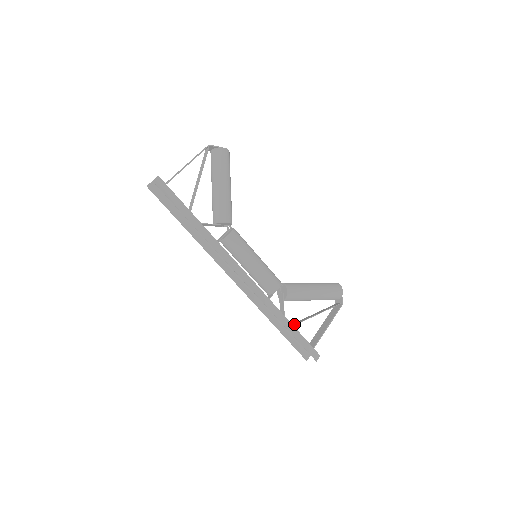
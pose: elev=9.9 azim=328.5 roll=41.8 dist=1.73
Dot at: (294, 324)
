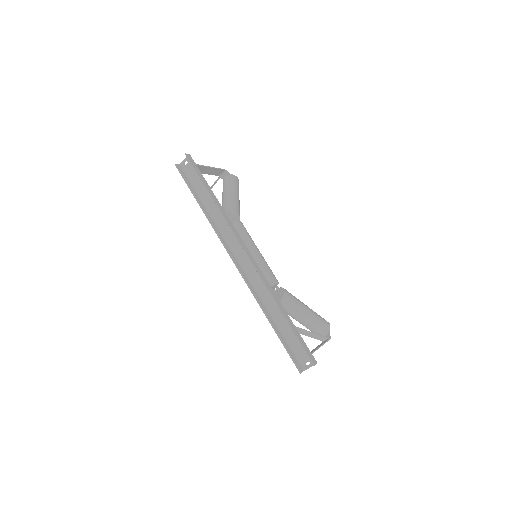
Dot at: occluded
